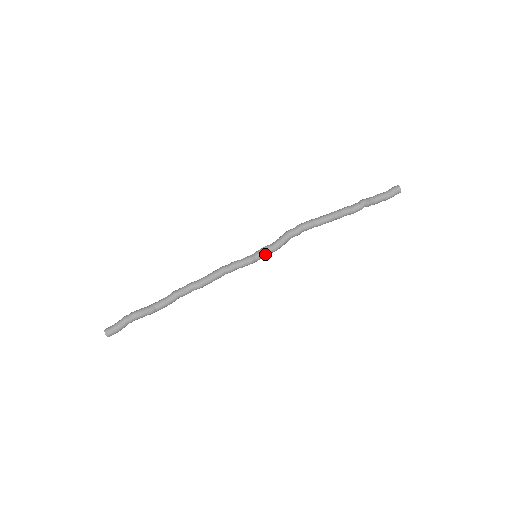
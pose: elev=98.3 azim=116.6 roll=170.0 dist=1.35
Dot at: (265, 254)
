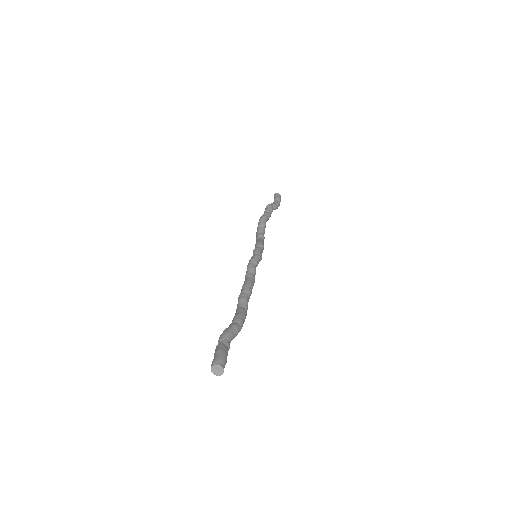
Dot at: (257, 249)
